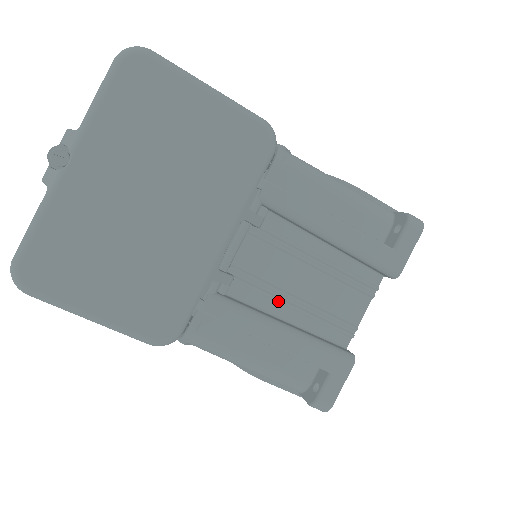
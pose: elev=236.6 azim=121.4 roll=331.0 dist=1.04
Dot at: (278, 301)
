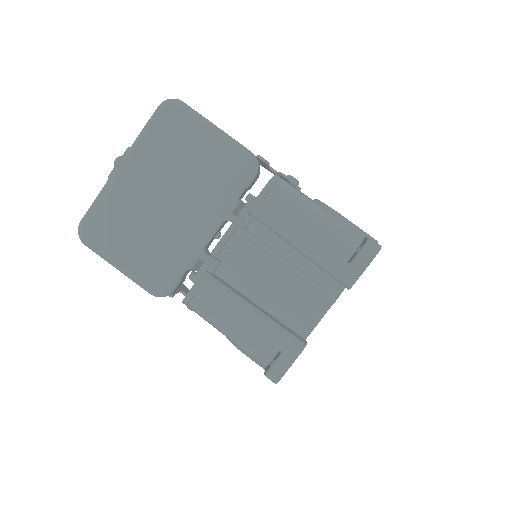
Dot at: (254, 288)
